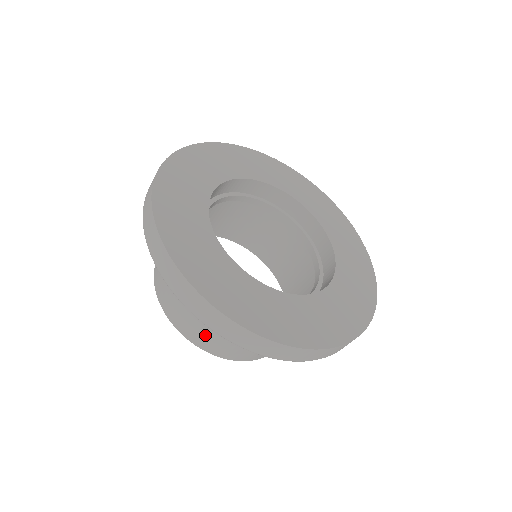
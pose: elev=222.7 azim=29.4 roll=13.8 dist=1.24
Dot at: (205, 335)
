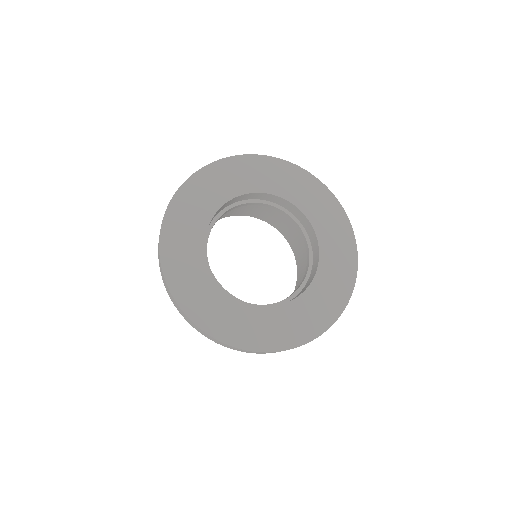
Dot at: occluded
